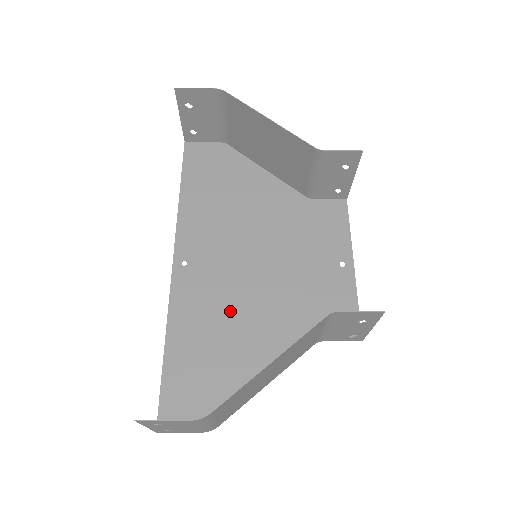
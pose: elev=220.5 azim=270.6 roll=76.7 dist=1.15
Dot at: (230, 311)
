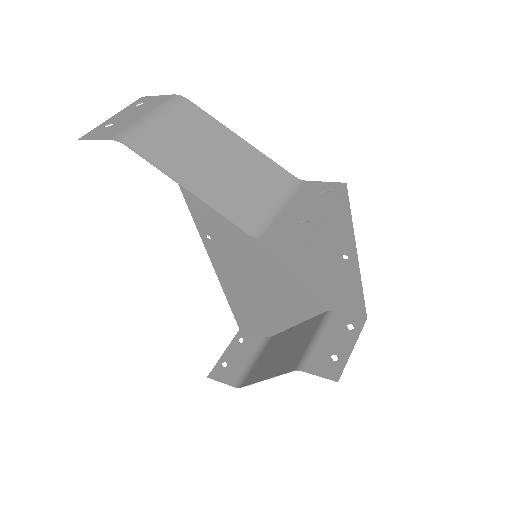
Dot at: (256, 278)
